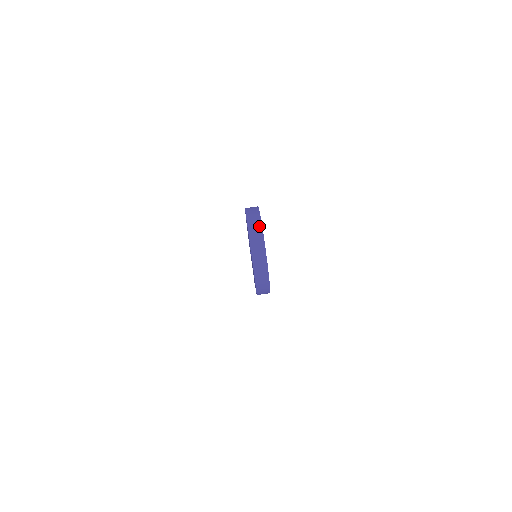
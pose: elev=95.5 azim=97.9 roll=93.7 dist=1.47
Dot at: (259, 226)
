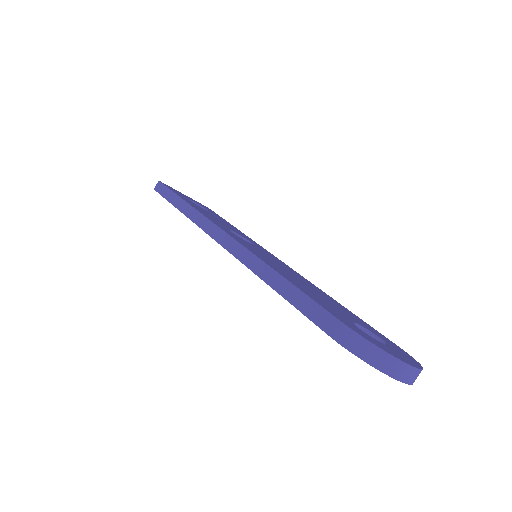
Dot at: (394, 361)
